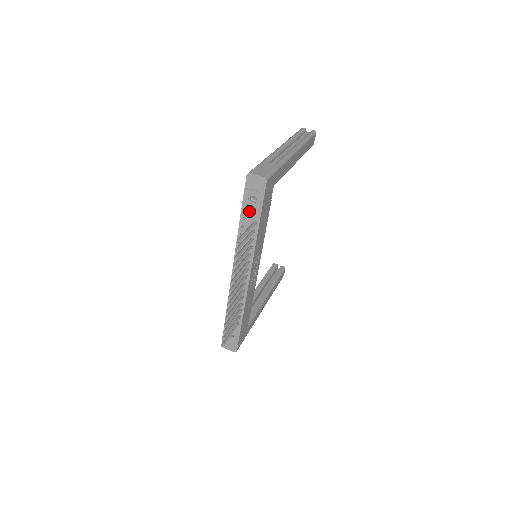
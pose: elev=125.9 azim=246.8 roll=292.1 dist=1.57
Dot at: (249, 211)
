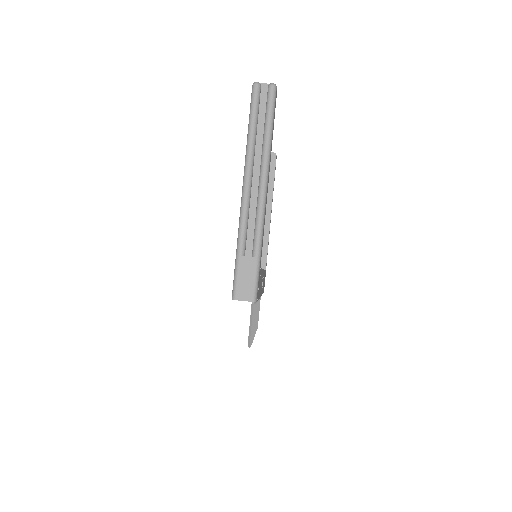
Dot at: occluded
